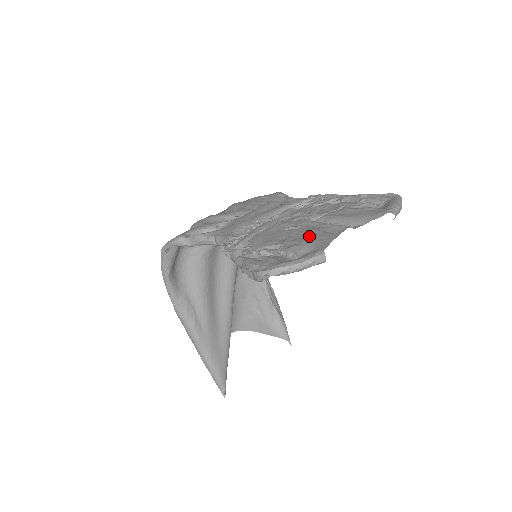
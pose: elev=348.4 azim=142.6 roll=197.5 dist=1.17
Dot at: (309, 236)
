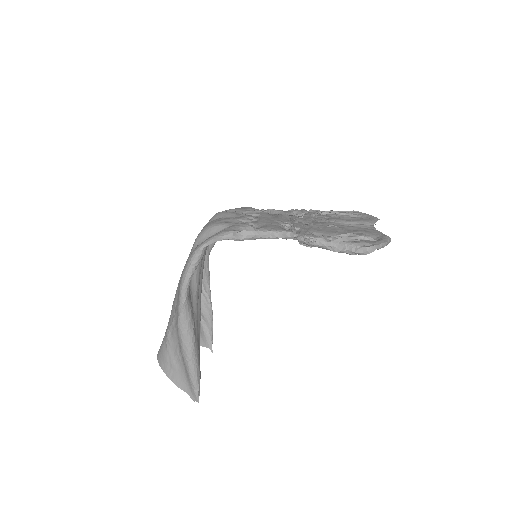
Dot at: (358, 229)
